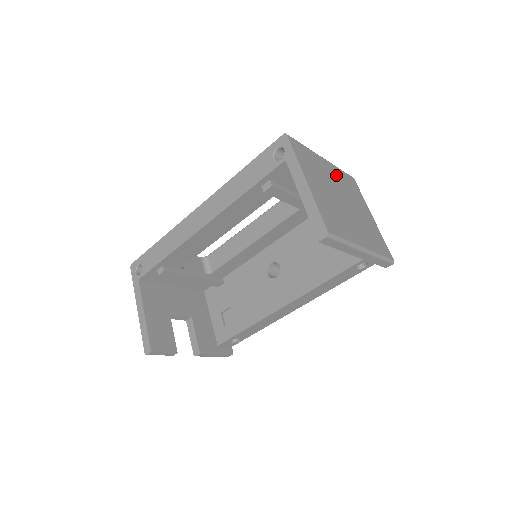
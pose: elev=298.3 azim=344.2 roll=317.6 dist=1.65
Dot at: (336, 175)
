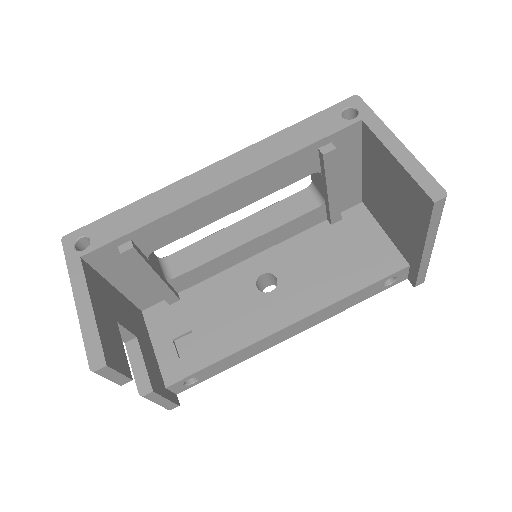
Dot at: occluded
